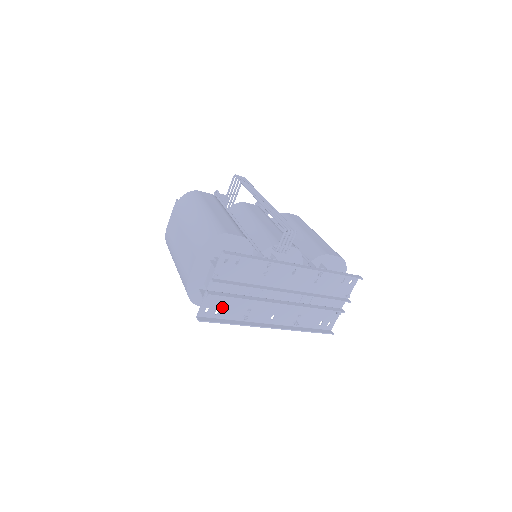
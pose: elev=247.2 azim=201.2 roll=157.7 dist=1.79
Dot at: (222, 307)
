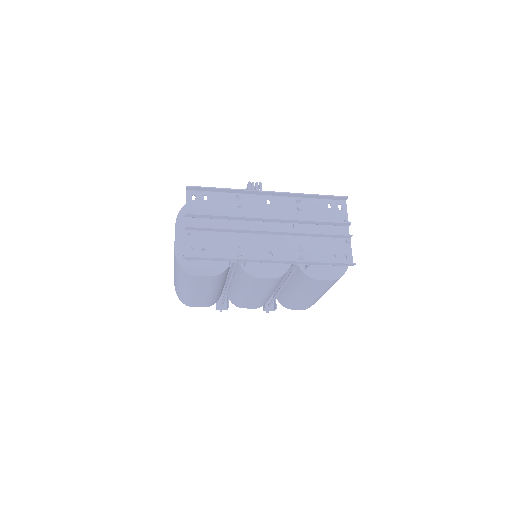
Dot at: (207, 246)
